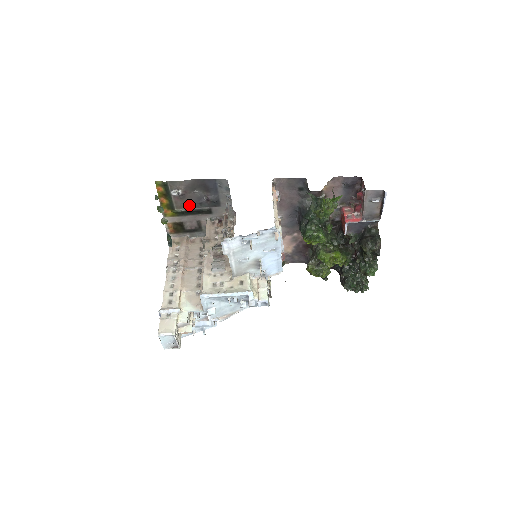
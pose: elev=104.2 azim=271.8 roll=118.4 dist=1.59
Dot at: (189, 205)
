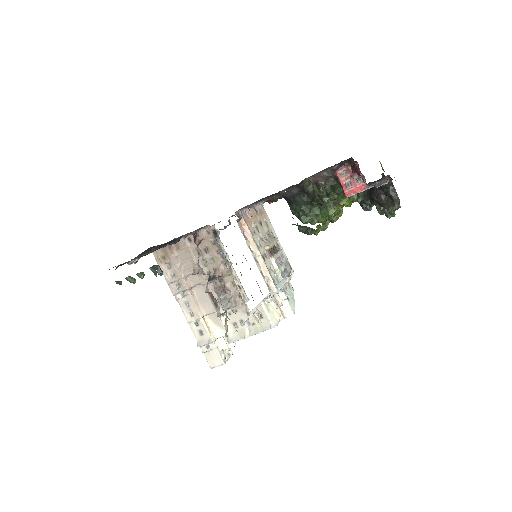
Dot at: (153, 249)
